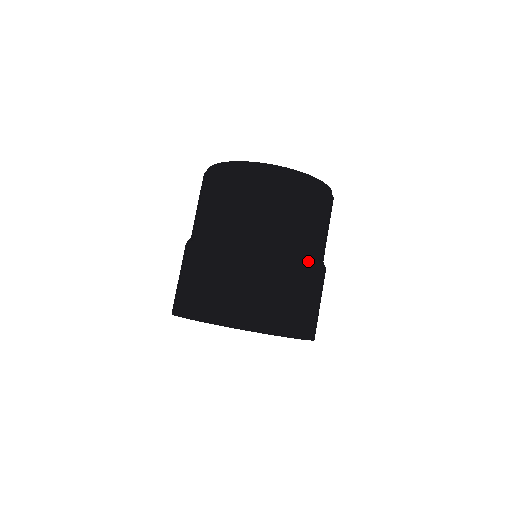
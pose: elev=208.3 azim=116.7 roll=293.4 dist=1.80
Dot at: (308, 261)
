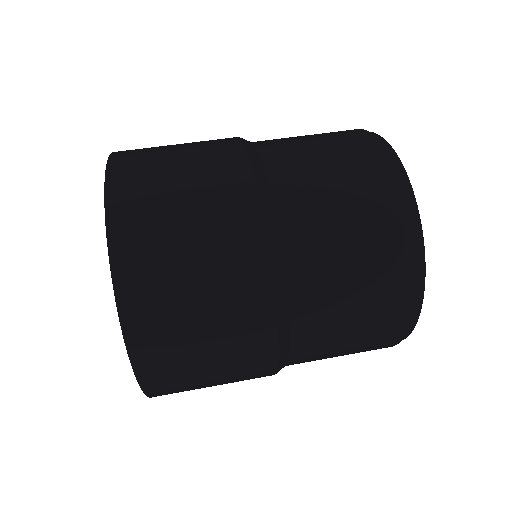
Dot at: (277, 358)
